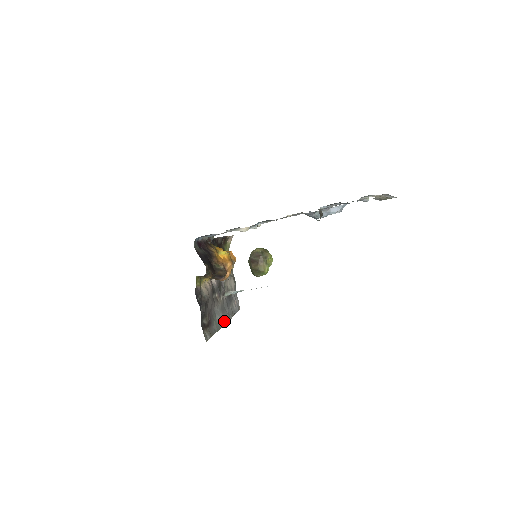
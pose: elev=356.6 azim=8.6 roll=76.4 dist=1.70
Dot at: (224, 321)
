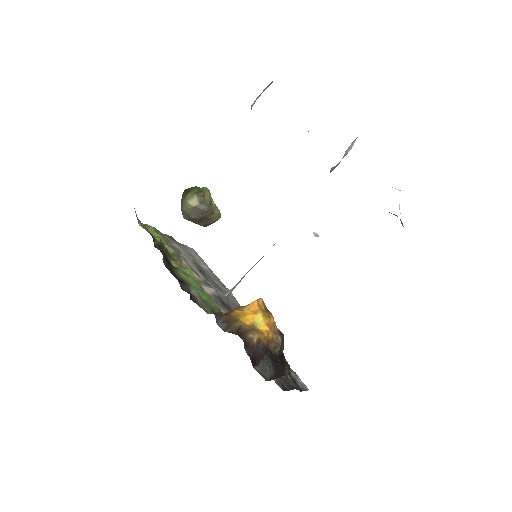
Dot at: occluded
